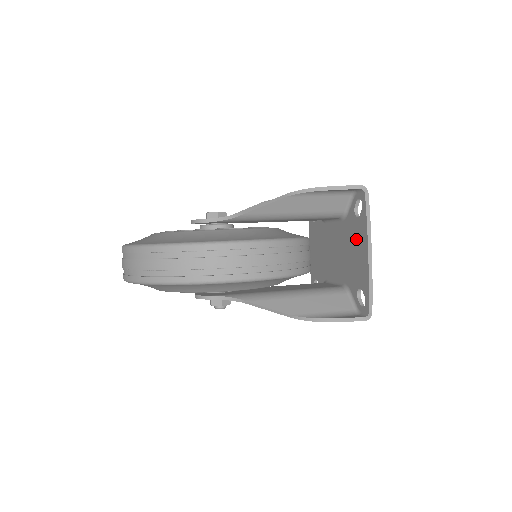
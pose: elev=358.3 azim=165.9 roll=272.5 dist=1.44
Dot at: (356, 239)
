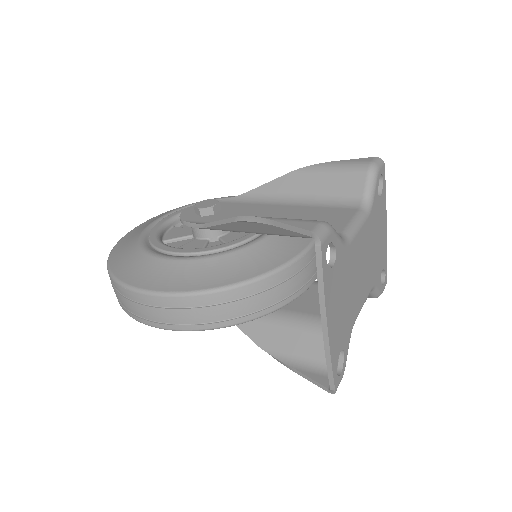
Dot at: occluded
